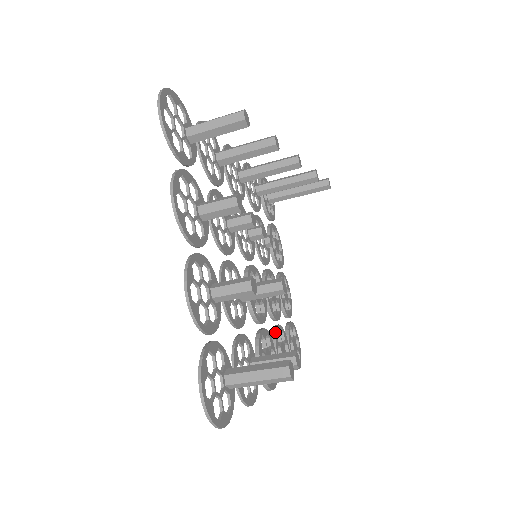
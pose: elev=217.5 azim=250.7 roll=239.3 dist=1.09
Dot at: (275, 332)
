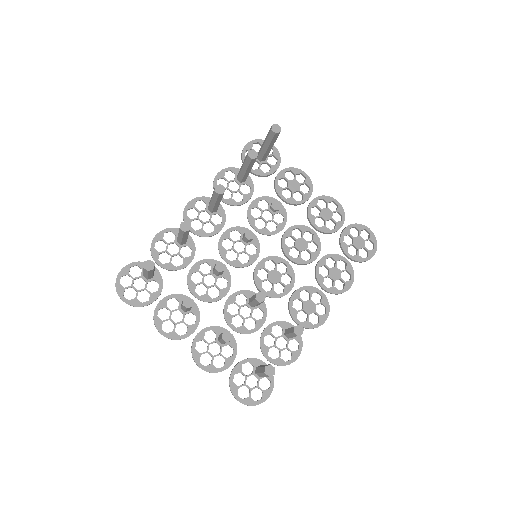
Dot at: (315, 273)
